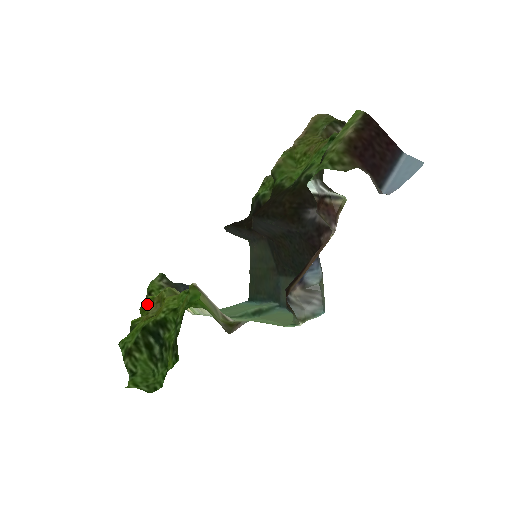
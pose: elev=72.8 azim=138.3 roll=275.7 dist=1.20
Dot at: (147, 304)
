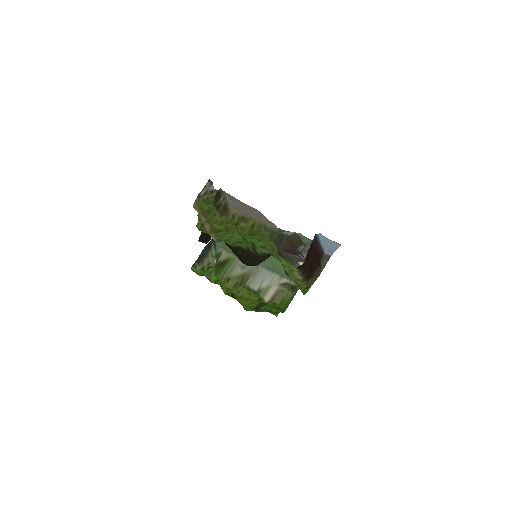
Dot at: occluded
